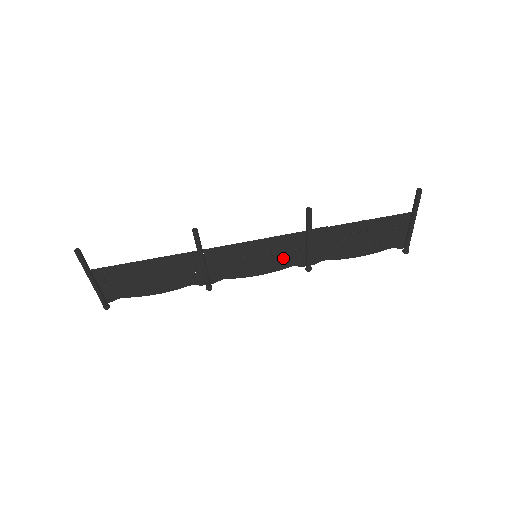
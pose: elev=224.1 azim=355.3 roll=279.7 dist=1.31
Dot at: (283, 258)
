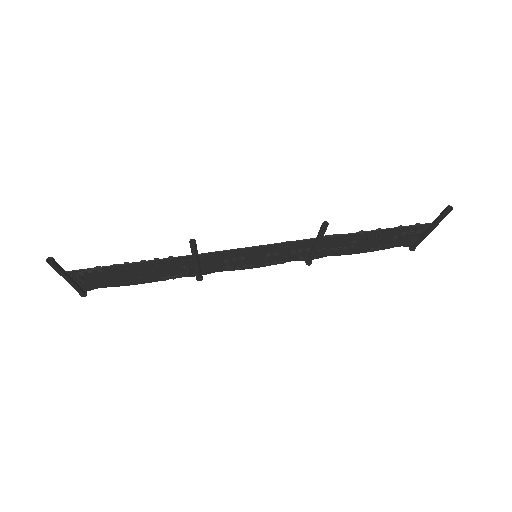
Dot at: (285, 256)
